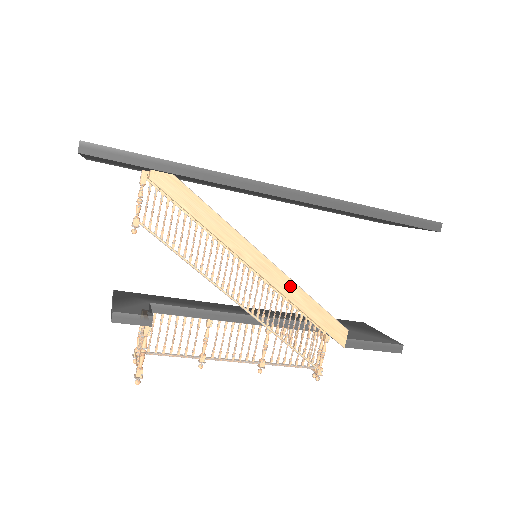
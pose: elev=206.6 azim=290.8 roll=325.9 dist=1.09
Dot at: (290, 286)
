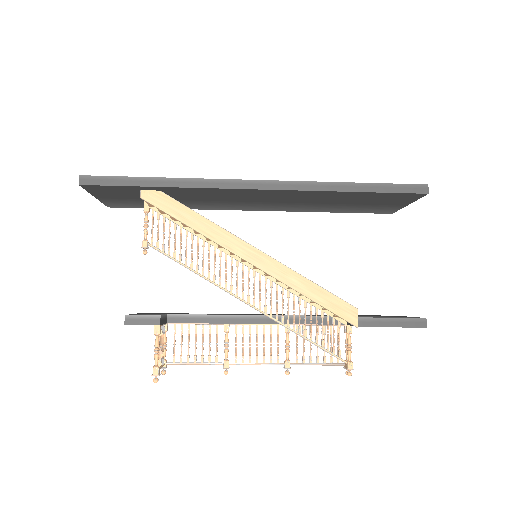
Dot at: (285, 272)
